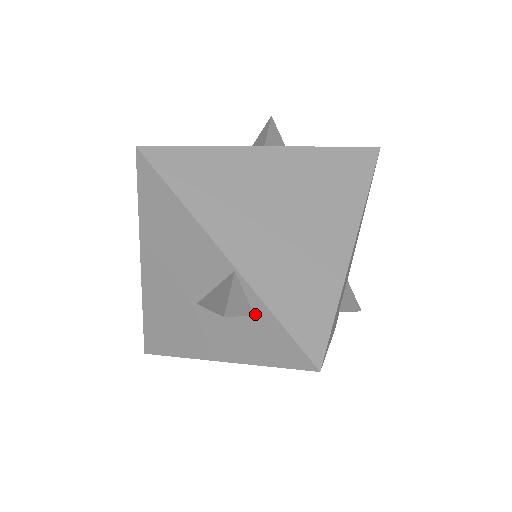
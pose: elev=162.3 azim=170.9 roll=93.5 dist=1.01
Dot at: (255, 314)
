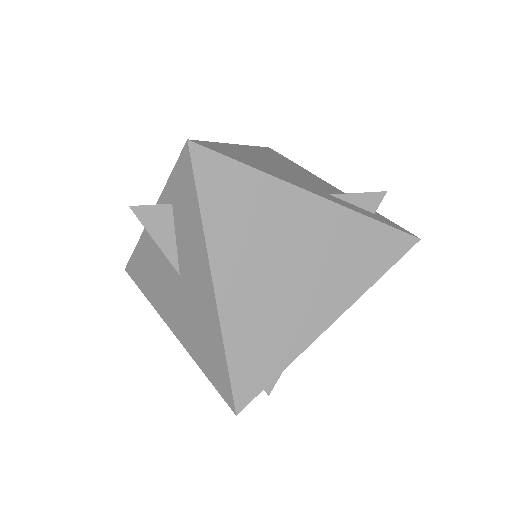
Dot at: (171, 202)
